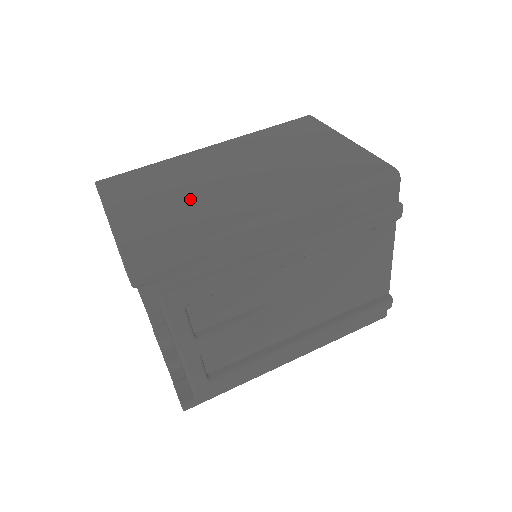
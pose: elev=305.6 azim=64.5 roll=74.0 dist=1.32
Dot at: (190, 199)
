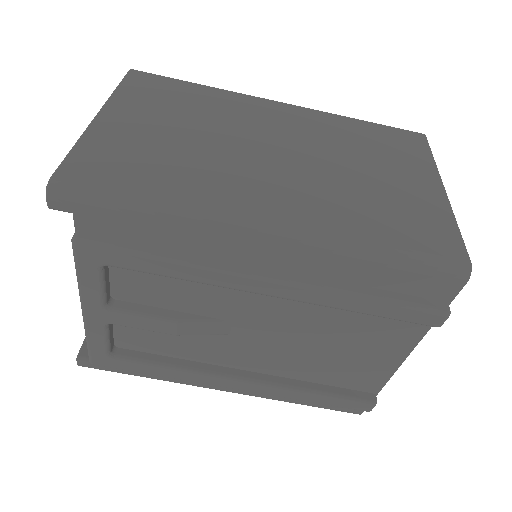
Dot at: (199, 146)
